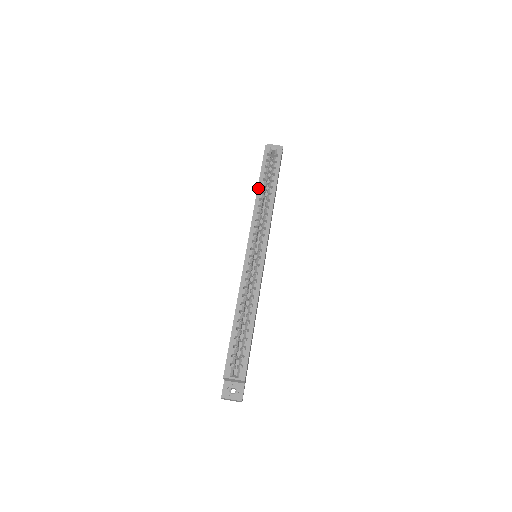
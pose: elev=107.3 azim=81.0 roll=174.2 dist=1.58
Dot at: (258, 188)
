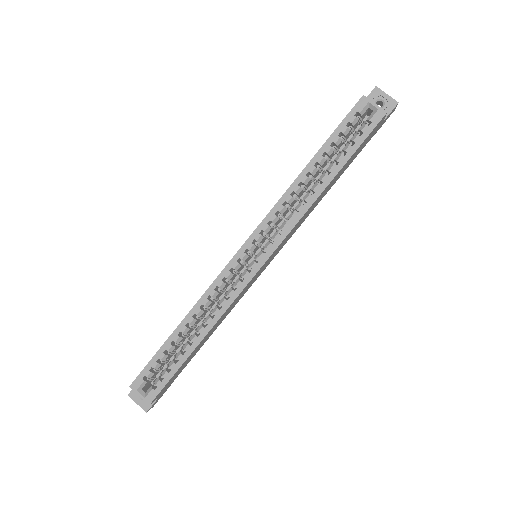
Dot at: (308, 164)
